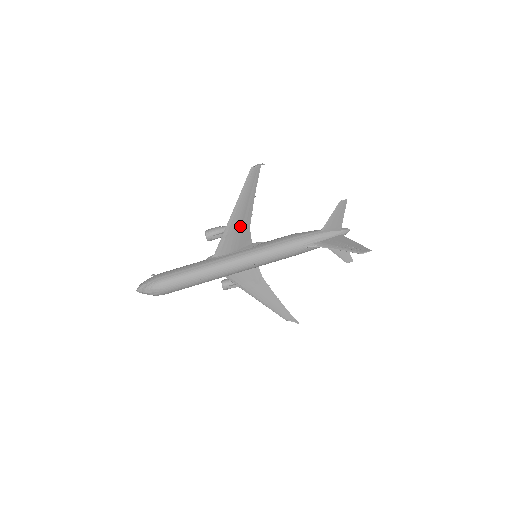
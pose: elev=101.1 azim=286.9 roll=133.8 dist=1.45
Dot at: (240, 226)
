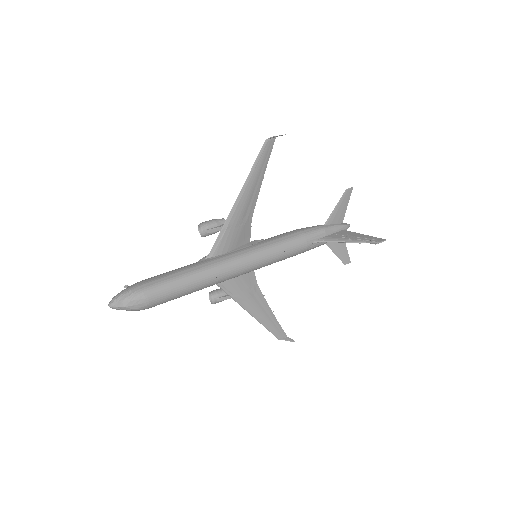
Dot at: (243, 216)
